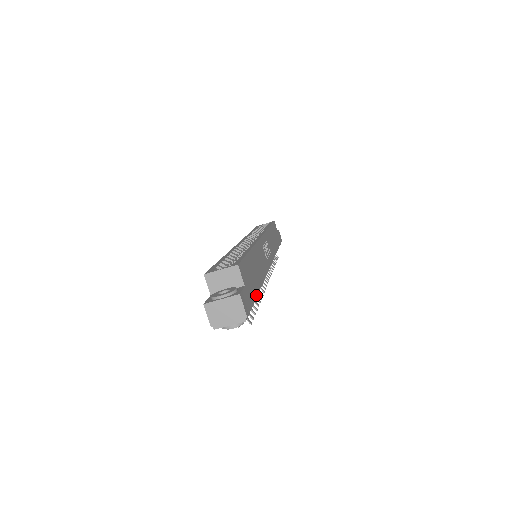
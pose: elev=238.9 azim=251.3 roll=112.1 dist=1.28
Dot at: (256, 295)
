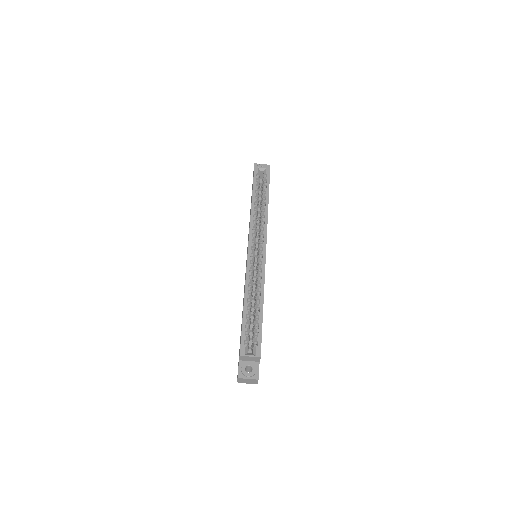
Dot at: occluded
